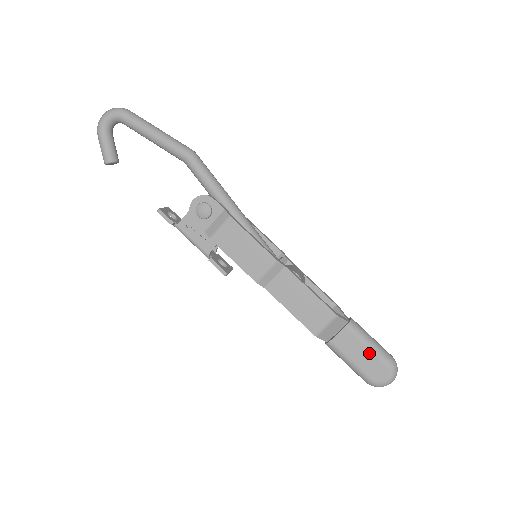
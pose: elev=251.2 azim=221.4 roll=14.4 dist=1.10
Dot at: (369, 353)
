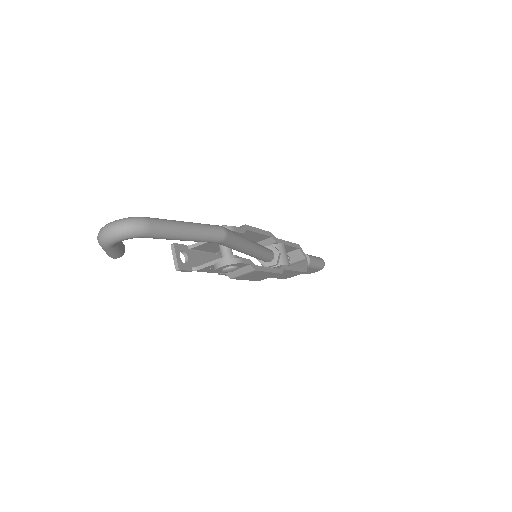
Dot at: occluded
